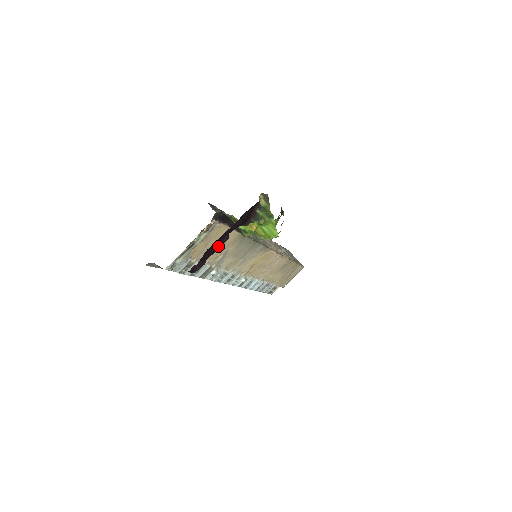
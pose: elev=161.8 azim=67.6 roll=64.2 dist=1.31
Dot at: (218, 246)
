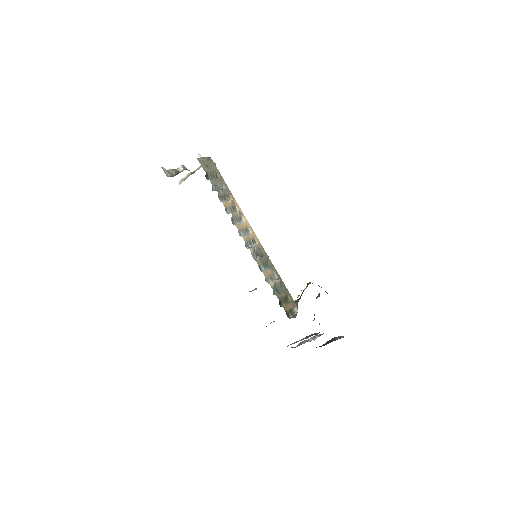
Dot at: occluded
